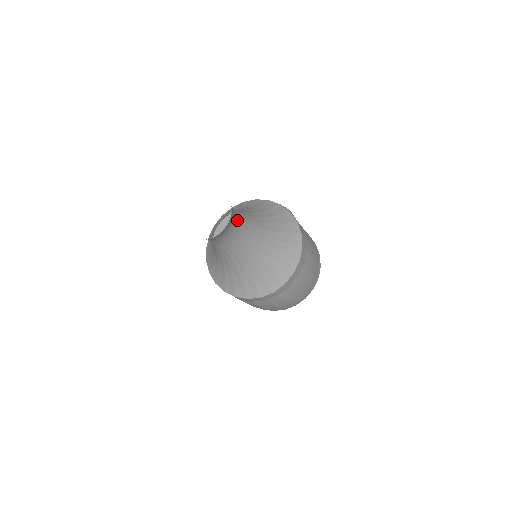
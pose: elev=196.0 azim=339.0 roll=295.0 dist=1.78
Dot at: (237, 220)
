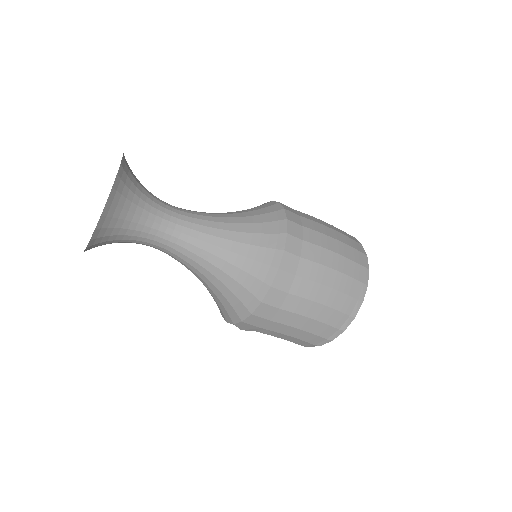
Dot at: occluded
